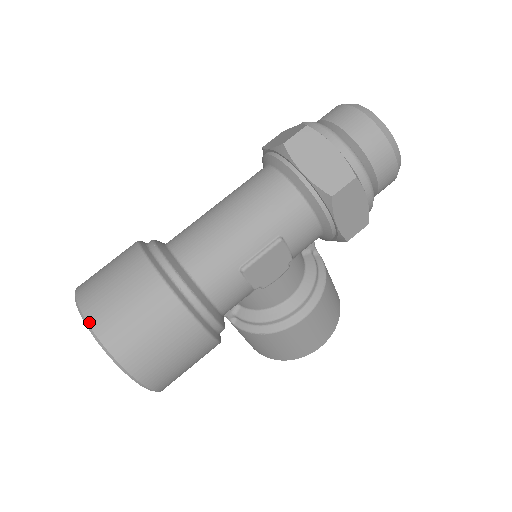
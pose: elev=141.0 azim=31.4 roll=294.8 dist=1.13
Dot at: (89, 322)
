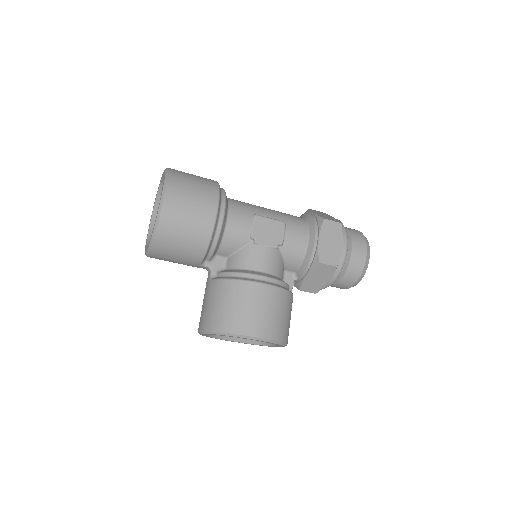
Dot at: occluded
